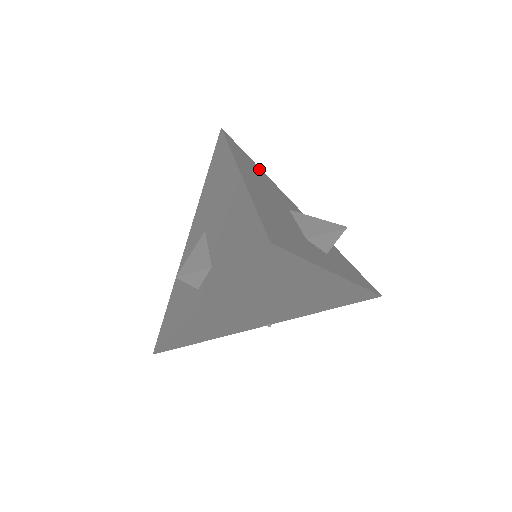
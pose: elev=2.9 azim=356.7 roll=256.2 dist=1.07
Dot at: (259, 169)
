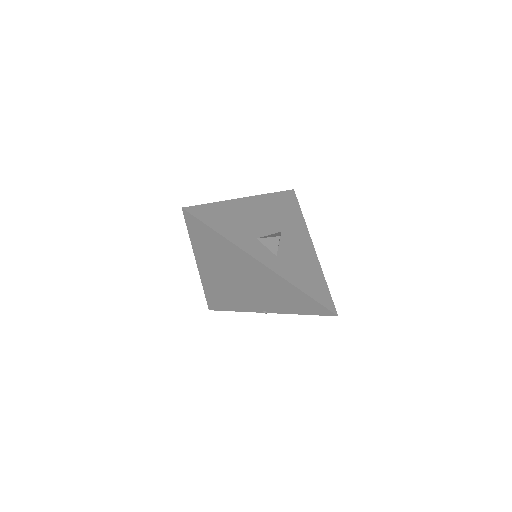
Dot at: (298, 214)
